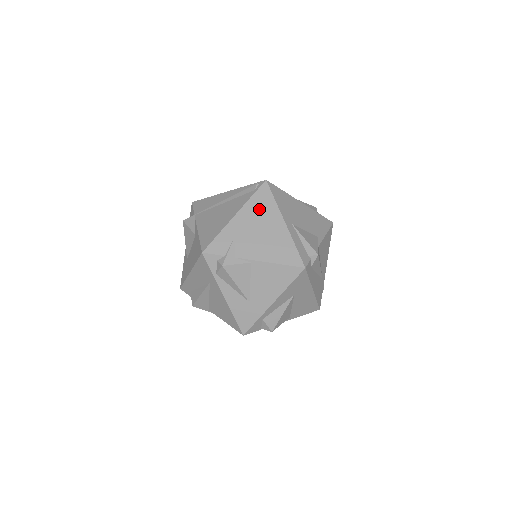
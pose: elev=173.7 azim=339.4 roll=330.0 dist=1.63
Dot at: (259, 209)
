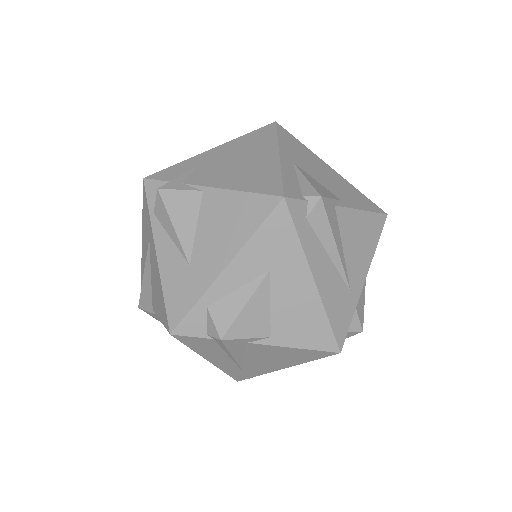
Dot at: (249, 143)
